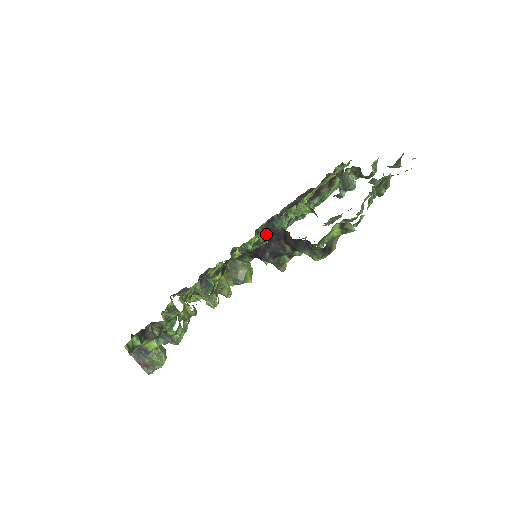
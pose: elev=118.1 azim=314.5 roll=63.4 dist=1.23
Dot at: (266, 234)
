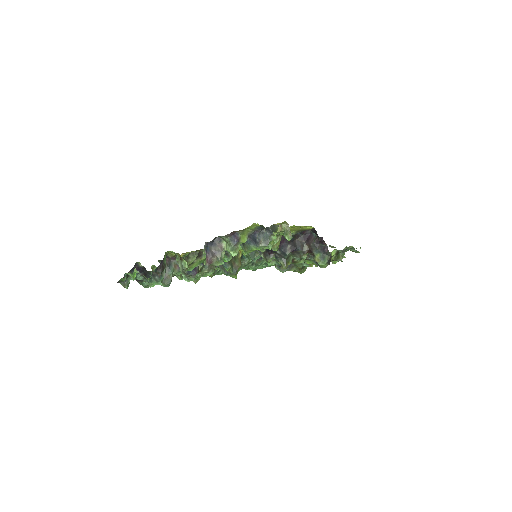
Dot at: (254, 252)
